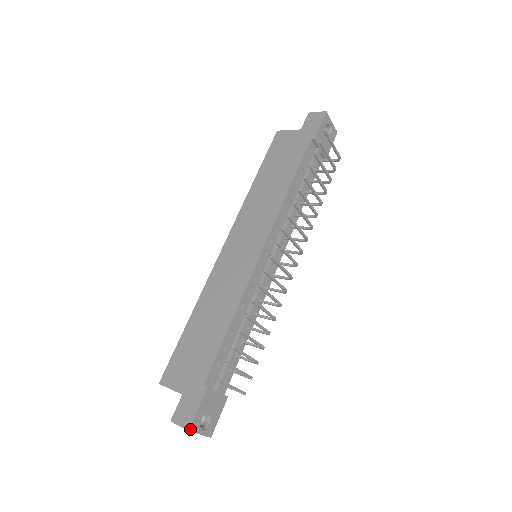
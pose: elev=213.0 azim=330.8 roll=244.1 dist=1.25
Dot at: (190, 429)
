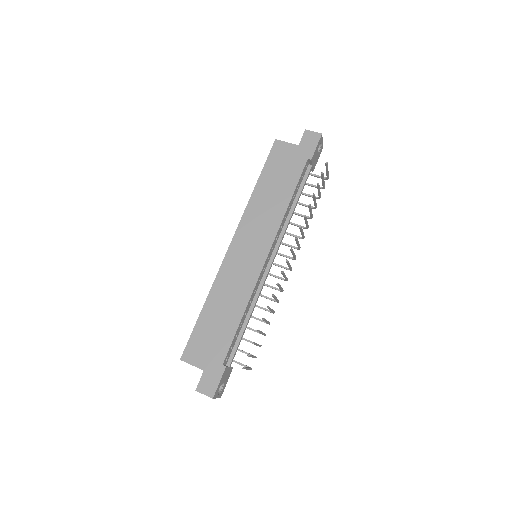
Dot at: (214, 397)
